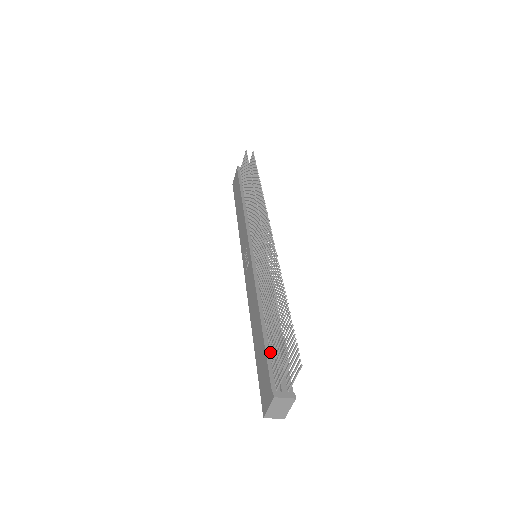
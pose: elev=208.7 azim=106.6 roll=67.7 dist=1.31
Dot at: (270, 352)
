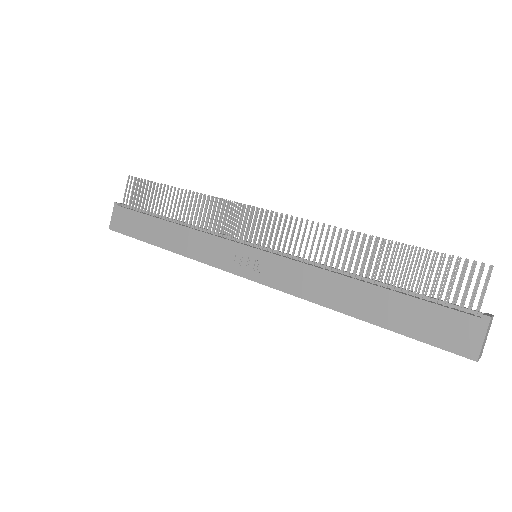
Dot at: (421, 296)
